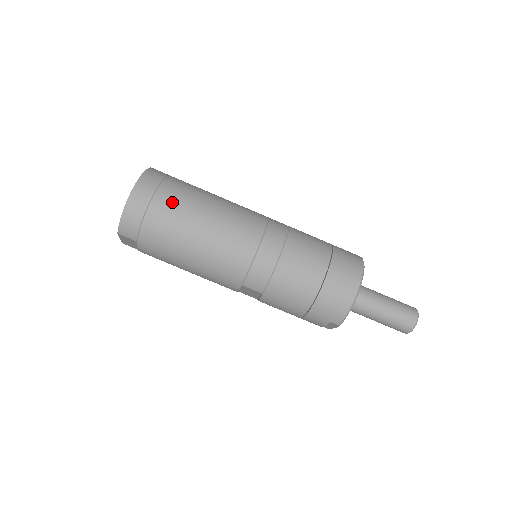
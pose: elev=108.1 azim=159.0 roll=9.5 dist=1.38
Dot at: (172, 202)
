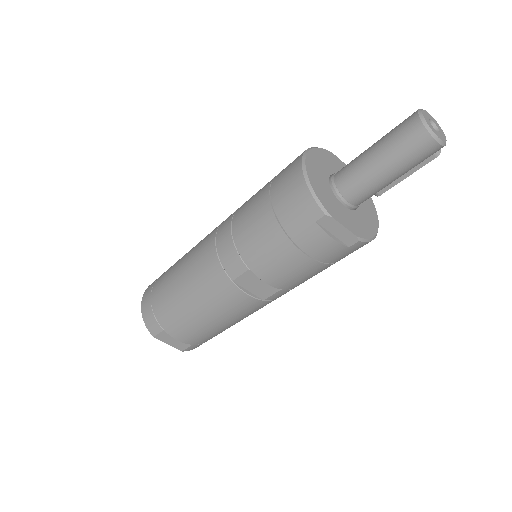
Dot at: (163, 276)
